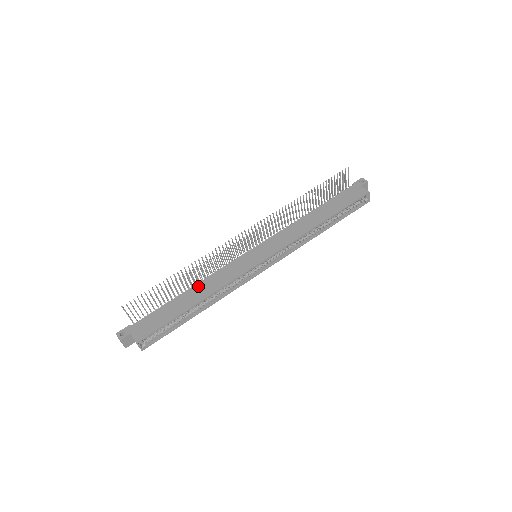
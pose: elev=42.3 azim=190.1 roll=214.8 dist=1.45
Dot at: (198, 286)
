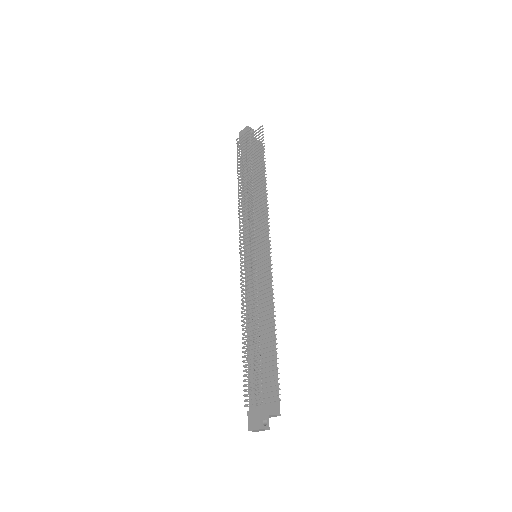
Dot at: occluded
